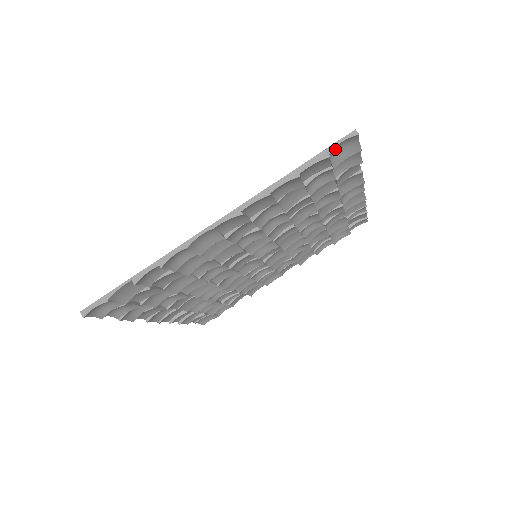
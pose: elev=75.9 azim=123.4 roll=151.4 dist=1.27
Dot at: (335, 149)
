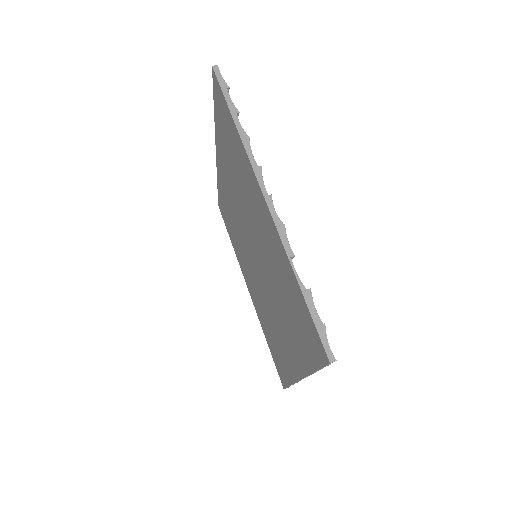
Dot at: occluded
